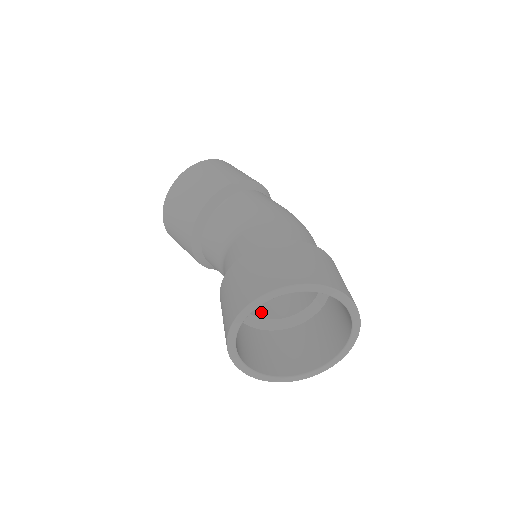
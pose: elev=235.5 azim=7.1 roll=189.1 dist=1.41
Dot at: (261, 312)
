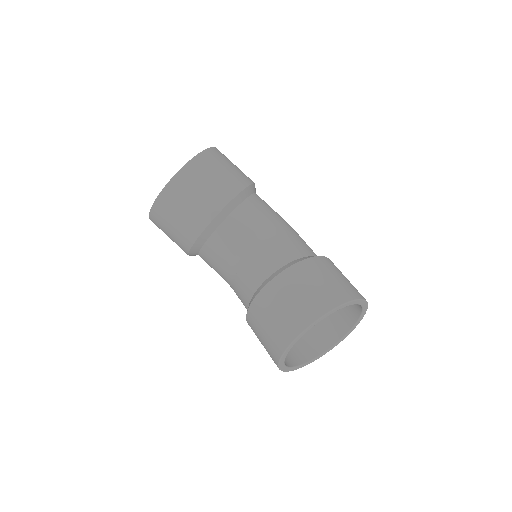
Dot at: occluded
